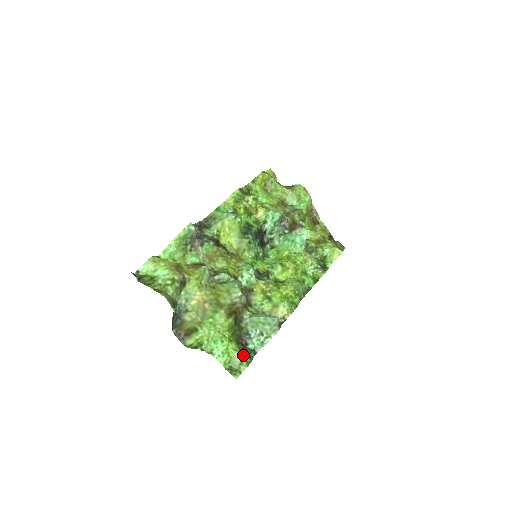
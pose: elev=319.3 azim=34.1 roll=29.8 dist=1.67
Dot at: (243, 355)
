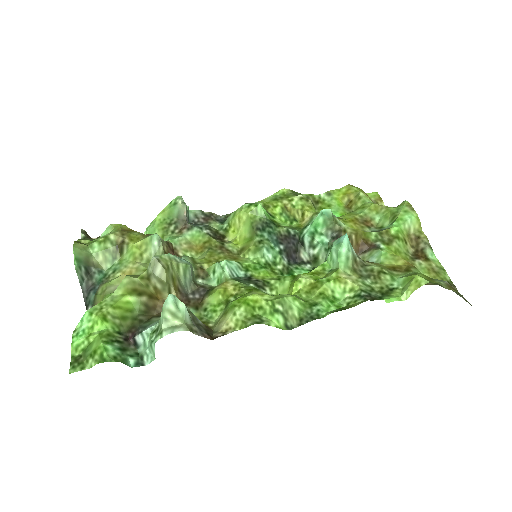
Dot at: (102, 343)
